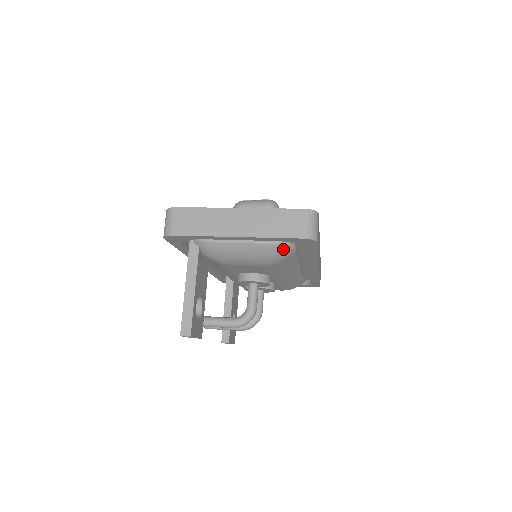
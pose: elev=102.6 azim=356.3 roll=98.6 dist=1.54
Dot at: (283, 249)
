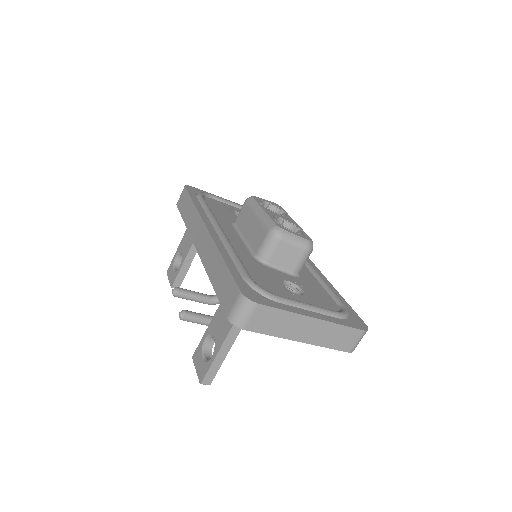
Dot at: occluded
